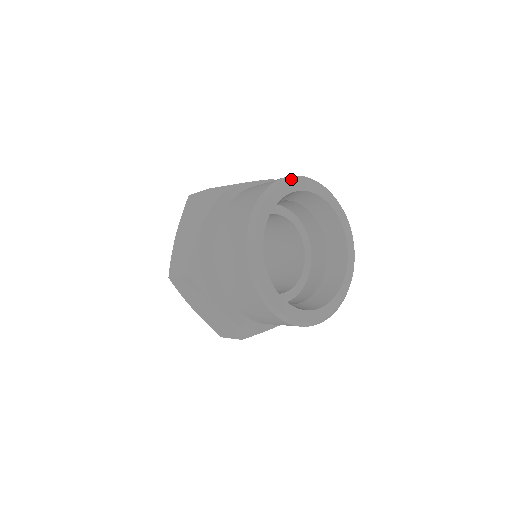
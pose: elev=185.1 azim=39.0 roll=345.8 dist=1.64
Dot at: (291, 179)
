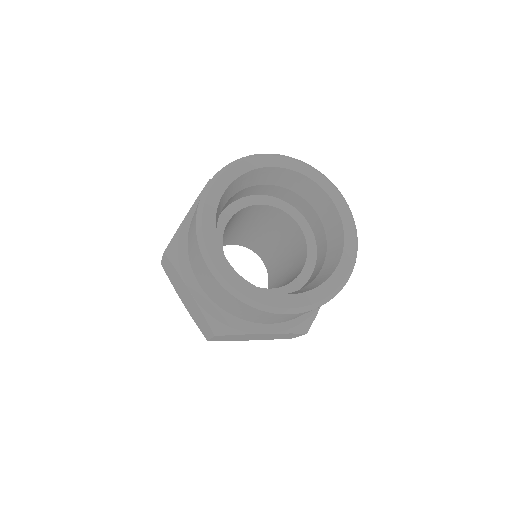
Dot at: (209, 189)
